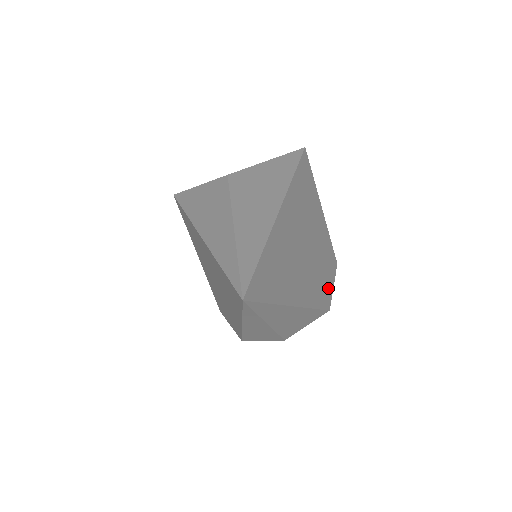
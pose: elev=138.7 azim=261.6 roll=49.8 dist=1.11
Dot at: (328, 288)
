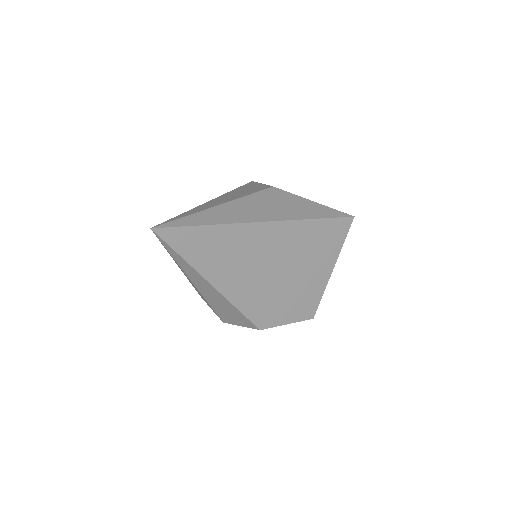
Dot at: (276, 317)
